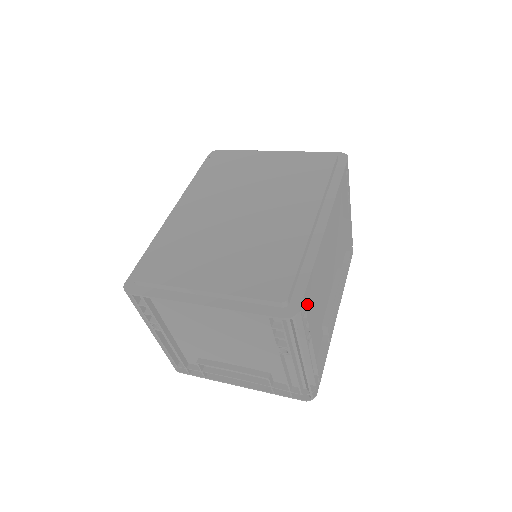
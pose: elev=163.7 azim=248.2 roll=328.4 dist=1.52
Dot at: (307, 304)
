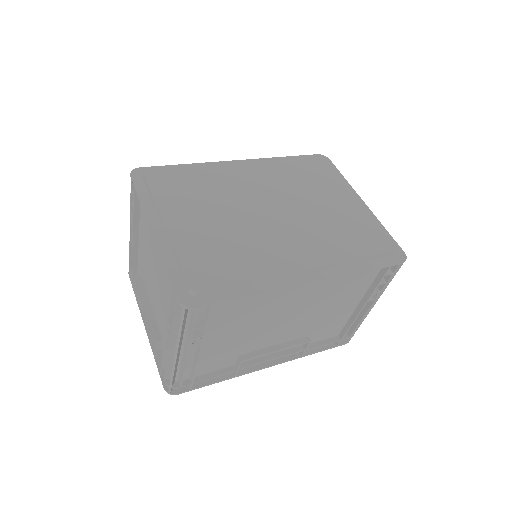
Dot at: (225, 319)
